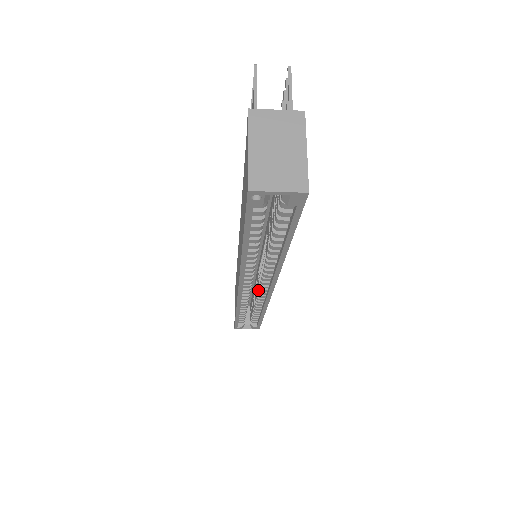
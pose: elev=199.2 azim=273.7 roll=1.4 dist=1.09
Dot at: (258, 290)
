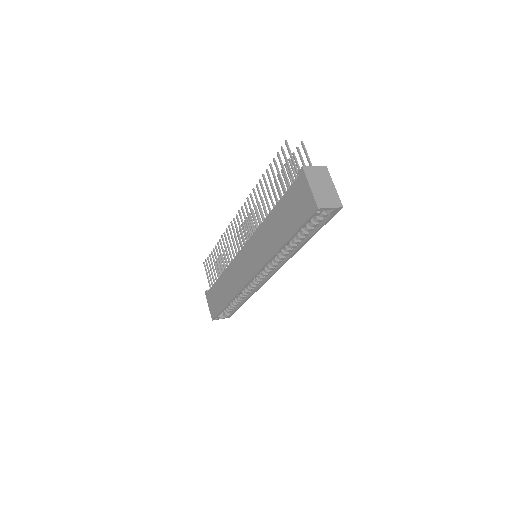
Dot at: (257, 279)
